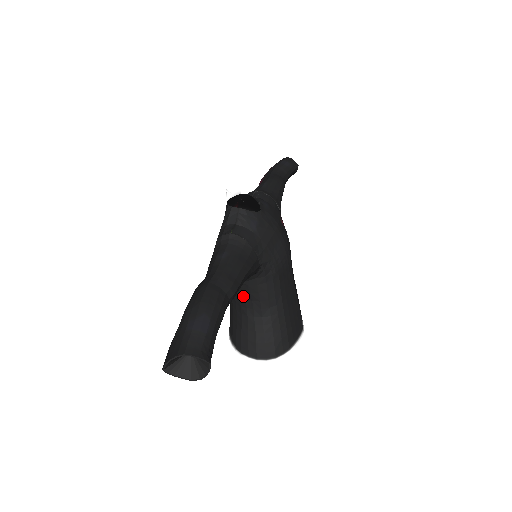
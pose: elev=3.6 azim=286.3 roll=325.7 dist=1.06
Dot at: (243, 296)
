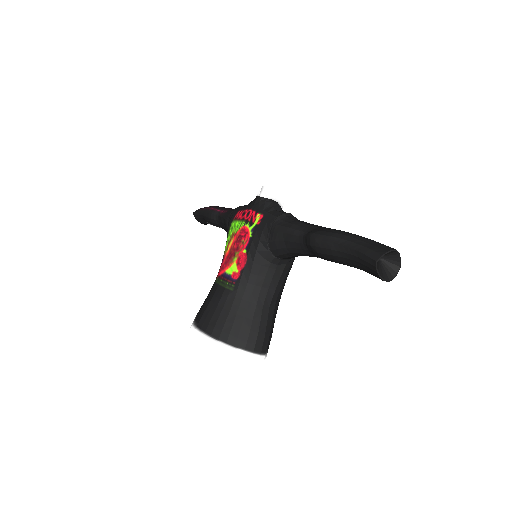
Dot at: (262, 282)
